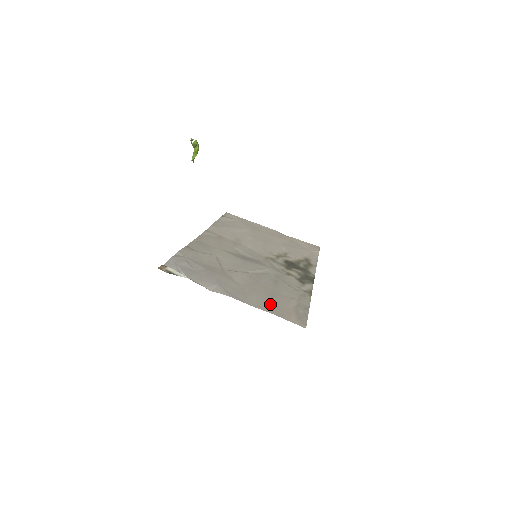
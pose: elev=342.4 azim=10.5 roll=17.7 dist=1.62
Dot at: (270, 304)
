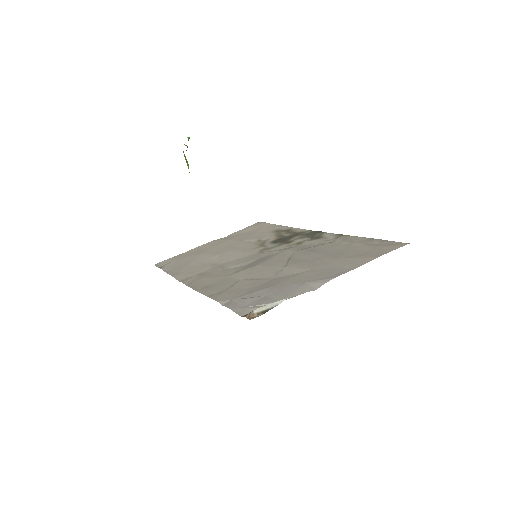
Dot at: (358, 257)
